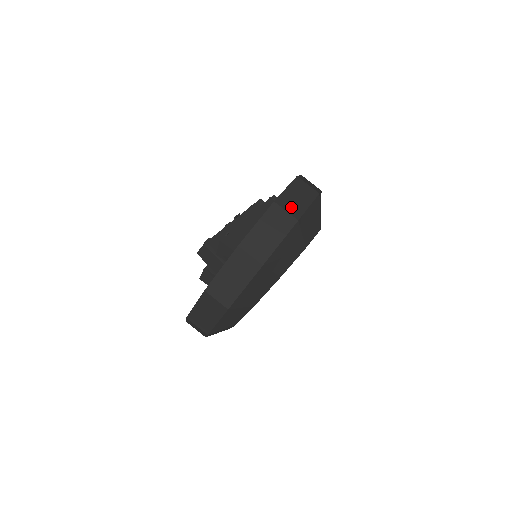
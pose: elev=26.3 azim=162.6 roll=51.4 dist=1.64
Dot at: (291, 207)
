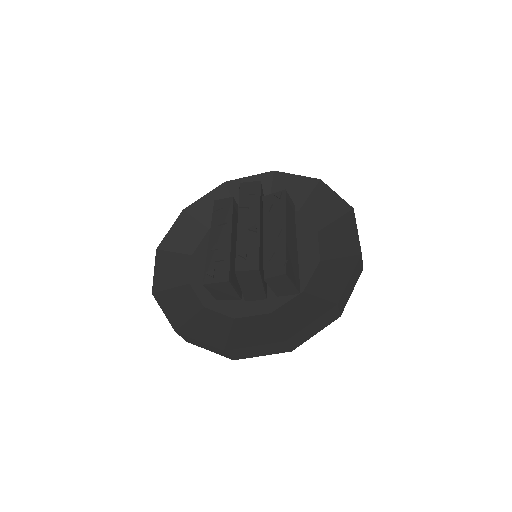
Dot at: occluded
